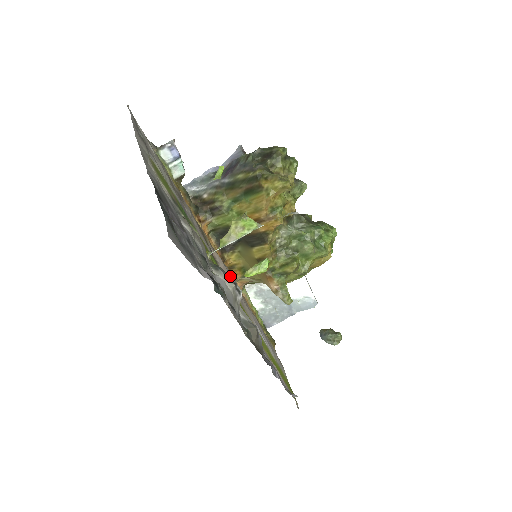
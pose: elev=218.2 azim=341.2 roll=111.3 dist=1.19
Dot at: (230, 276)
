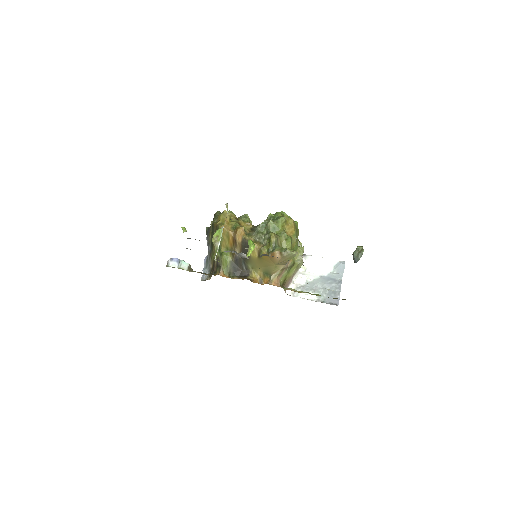
Dot at: occluded
